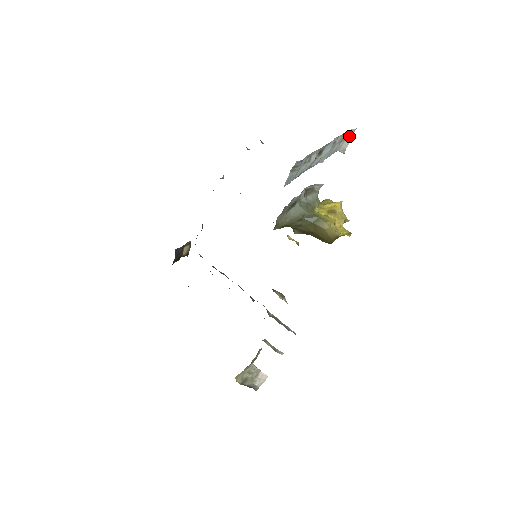
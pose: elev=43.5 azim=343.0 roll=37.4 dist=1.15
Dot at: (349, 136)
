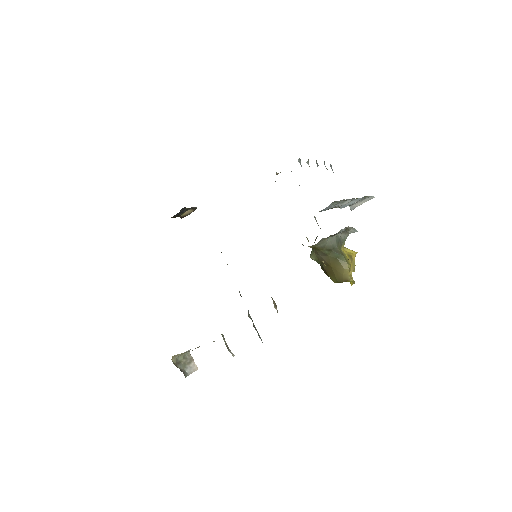
Dot at: (366, 200)
